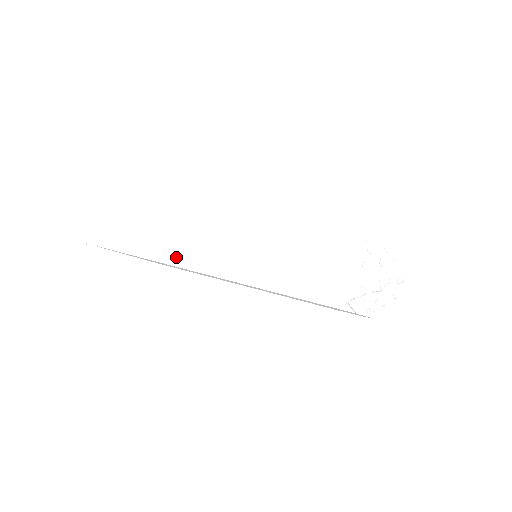
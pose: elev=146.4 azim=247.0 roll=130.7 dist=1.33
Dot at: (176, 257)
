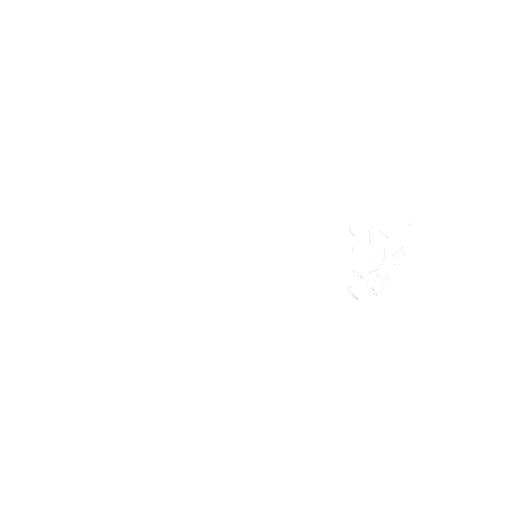
Dot at: (179, 284)
